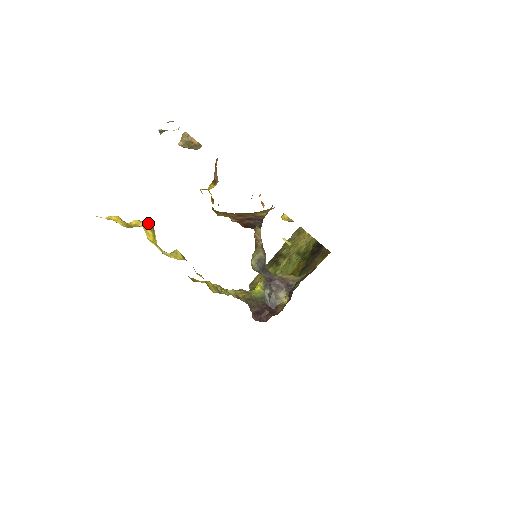
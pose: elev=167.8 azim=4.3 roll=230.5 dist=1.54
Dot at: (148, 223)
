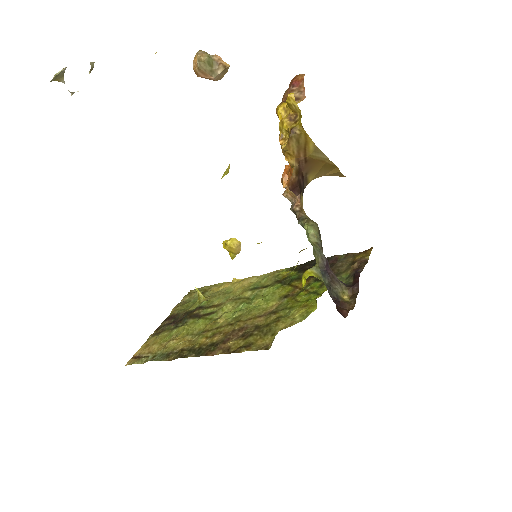
Dot at: occluded
